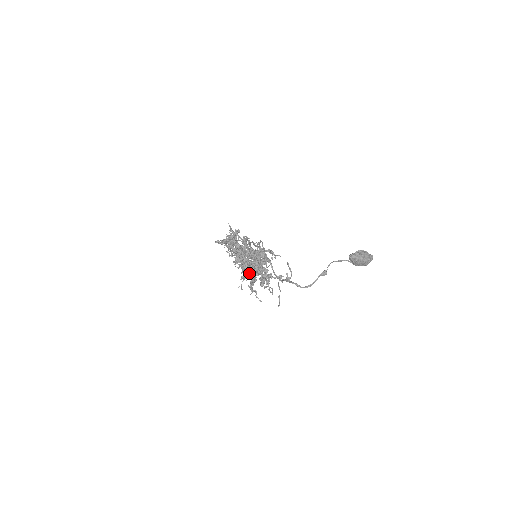
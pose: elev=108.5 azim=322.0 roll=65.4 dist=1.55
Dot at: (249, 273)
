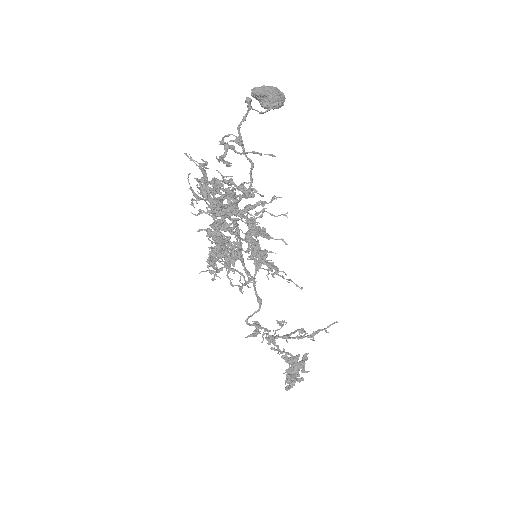
Dot at: (203, 180)
